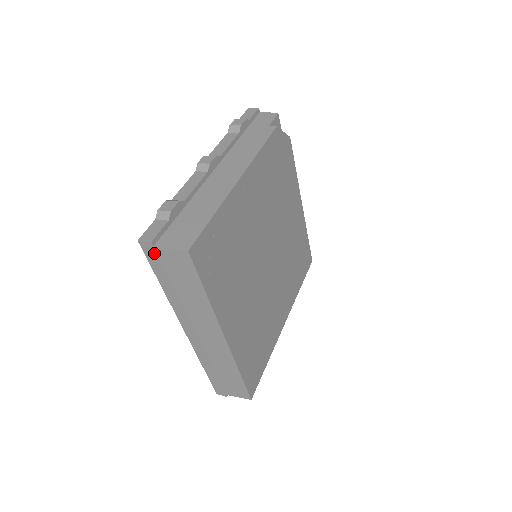
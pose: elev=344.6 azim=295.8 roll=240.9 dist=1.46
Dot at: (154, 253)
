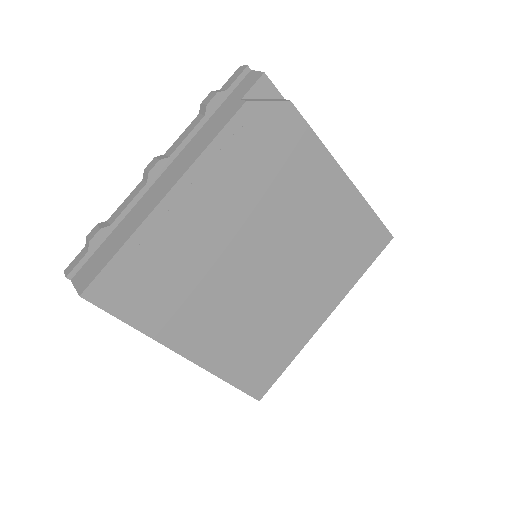
Dot at: occluded
